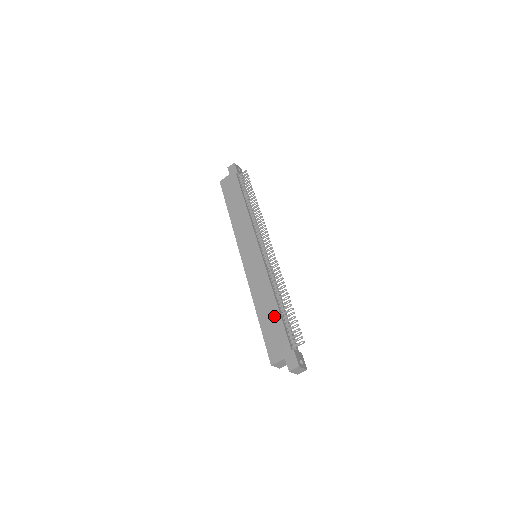
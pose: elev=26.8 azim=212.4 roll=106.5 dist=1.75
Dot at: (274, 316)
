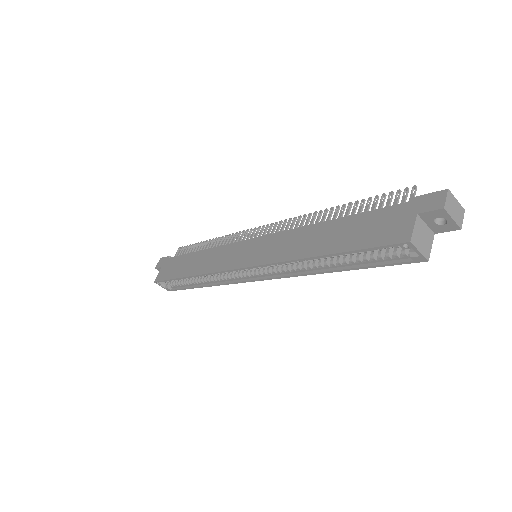
Dot at: (343, 226)
